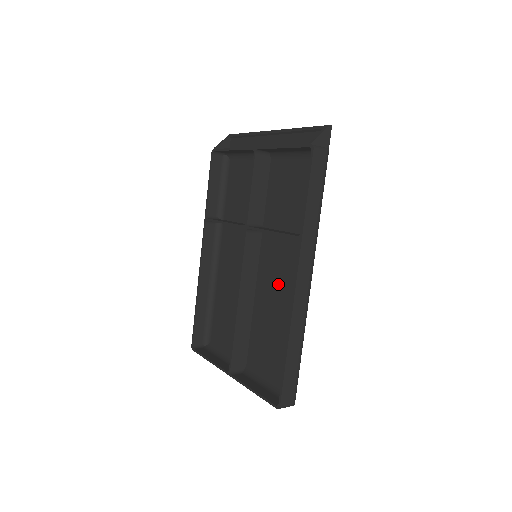
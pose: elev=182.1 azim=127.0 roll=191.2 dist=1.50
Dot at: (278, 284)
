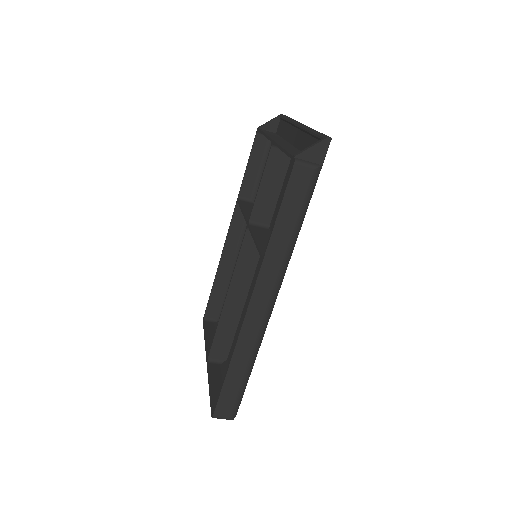
Dot at: occluded
